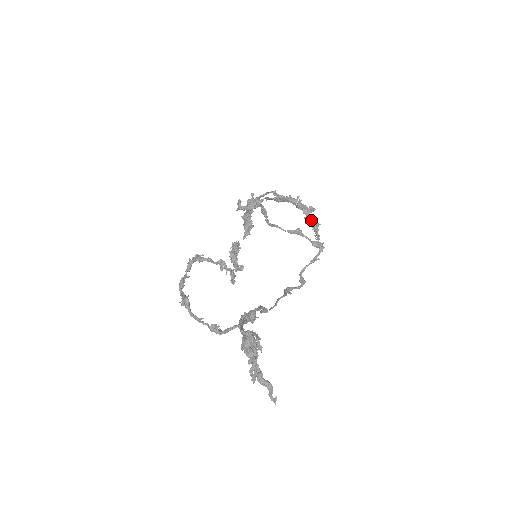
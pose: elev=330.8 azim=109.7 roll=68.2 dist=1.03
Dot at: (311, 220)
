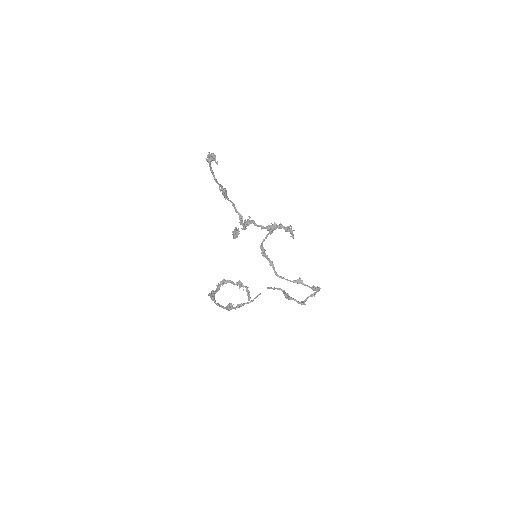
Dot at: (287, 228)
